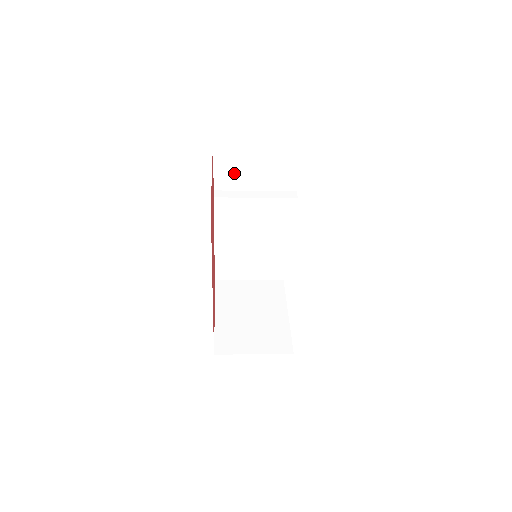
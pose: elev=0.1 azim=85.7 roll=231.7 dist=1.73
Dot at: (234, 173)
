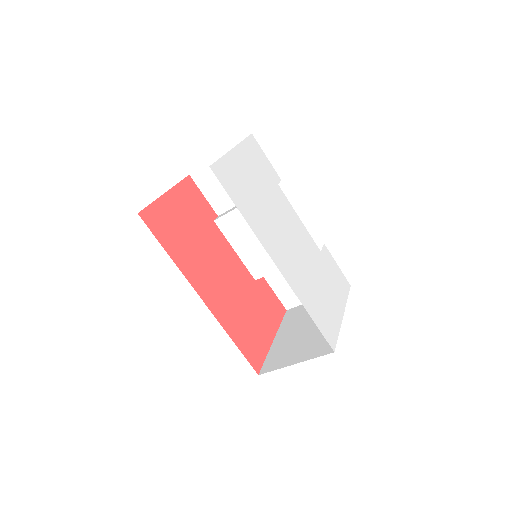
Dot at: (221, 192)
